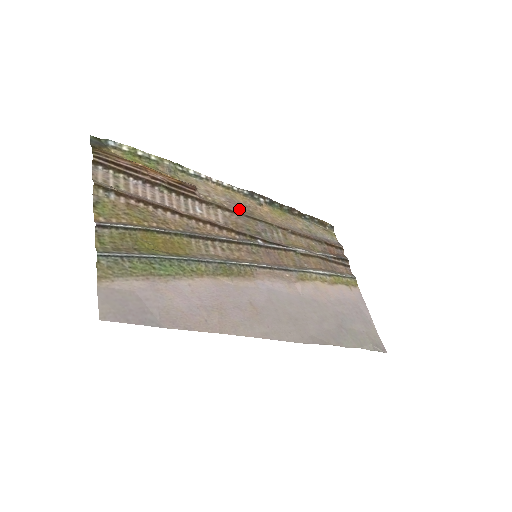
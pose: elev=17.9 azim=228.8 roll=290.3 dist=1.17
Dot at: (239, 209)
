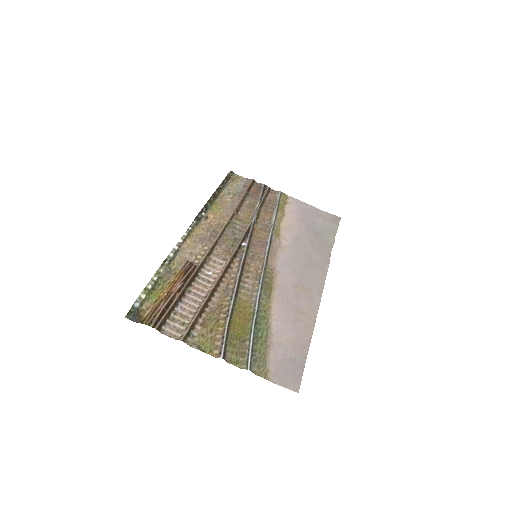
Dot at: (210, 239)
